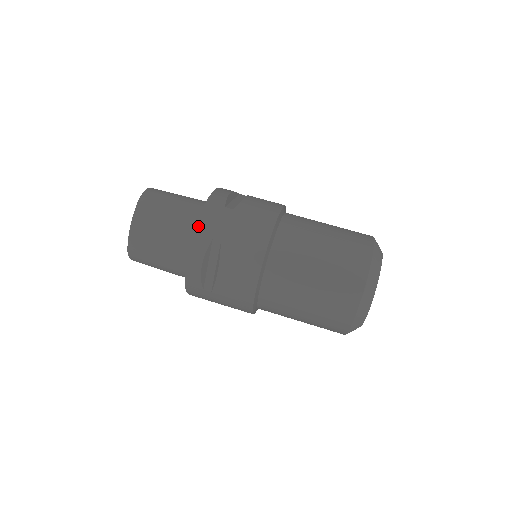
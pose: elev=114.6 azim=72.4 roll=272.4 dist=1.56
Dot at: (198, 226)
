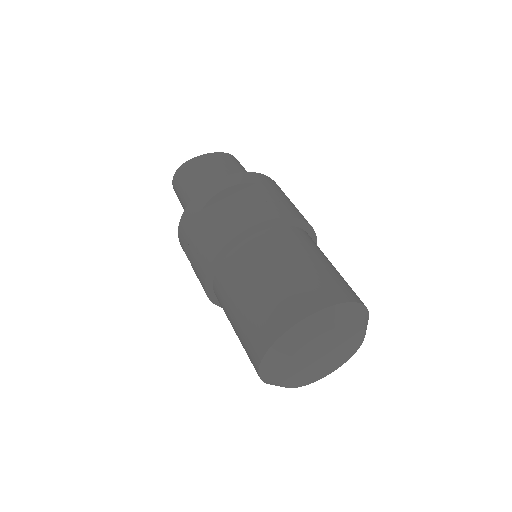
Dot at: (254, 173)
